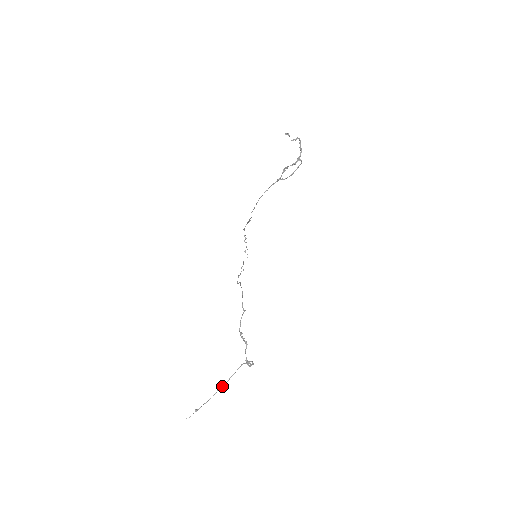
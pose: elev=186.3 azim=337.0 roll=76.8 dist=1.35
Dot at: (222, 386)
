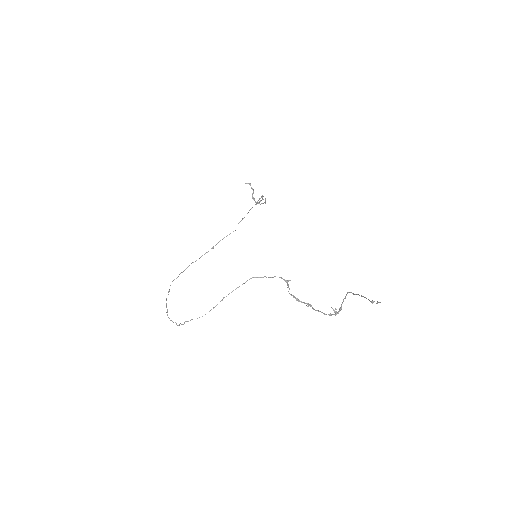
Dot at: occluded
